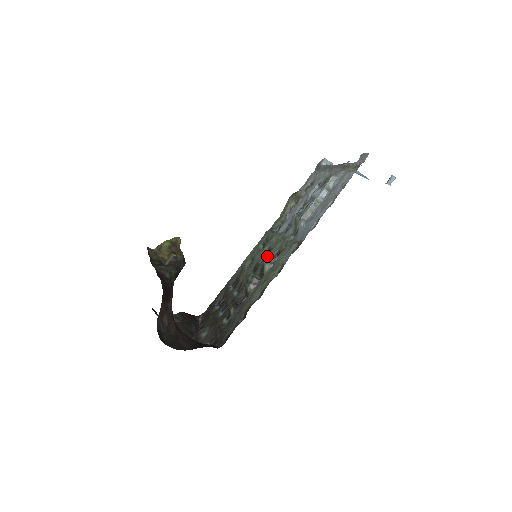
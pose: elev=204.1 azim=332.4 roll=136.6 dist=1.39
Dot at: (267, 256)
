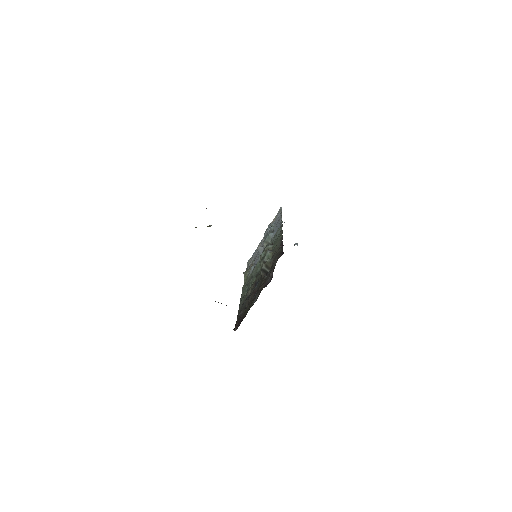
Dot at: (264, 248)
